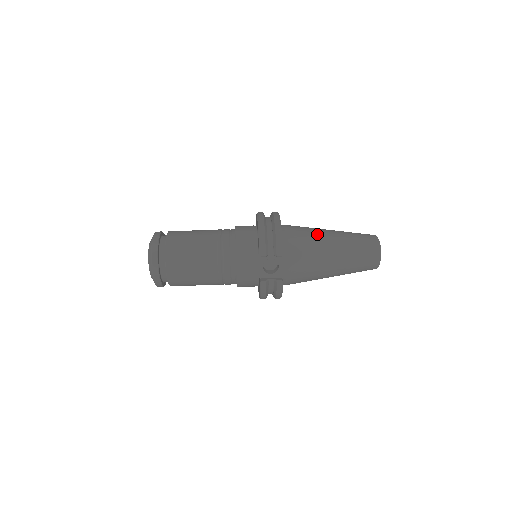
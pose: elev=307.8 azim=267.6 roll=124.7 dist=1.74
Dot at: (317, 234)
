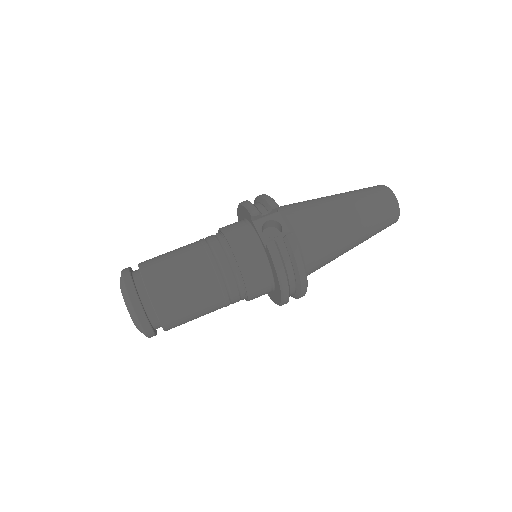
Dot at: occluded
